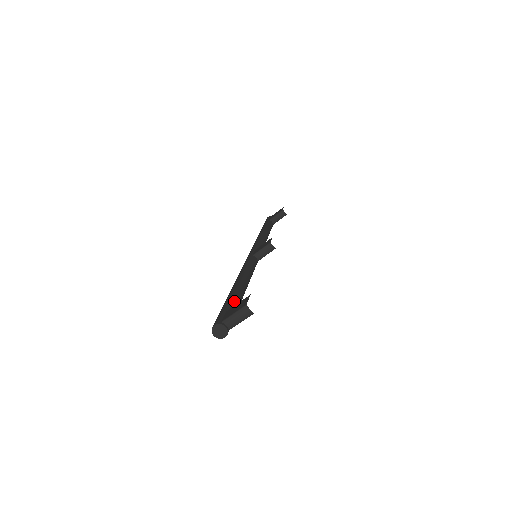
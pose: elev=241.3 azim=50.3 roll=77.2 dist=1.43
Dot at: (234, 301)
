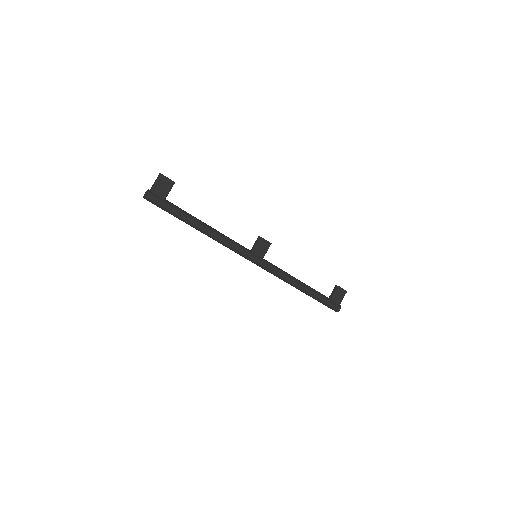
Dot at: (178, 207)
